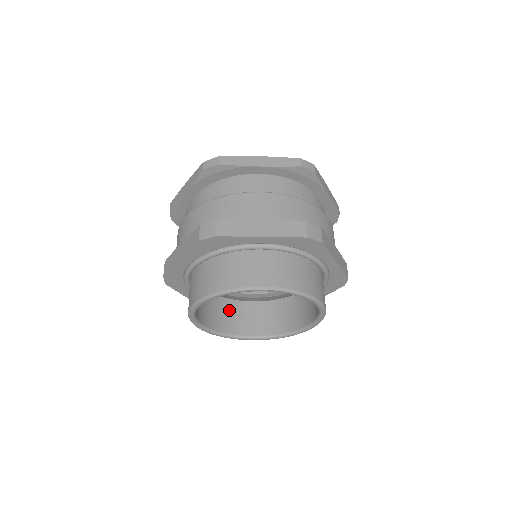
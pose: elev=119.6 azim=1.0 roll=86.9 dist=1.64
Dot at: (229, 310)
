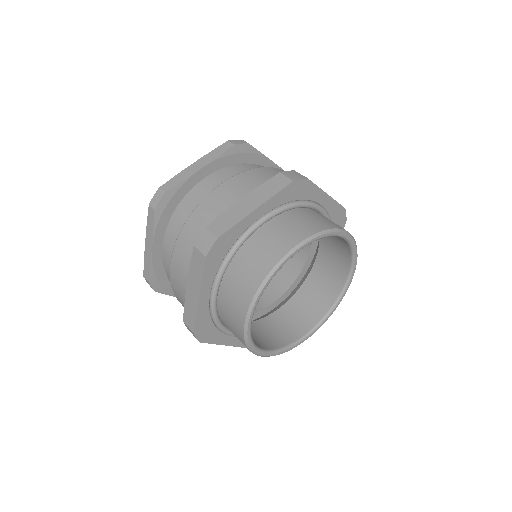
Dot at: (271, 326)
